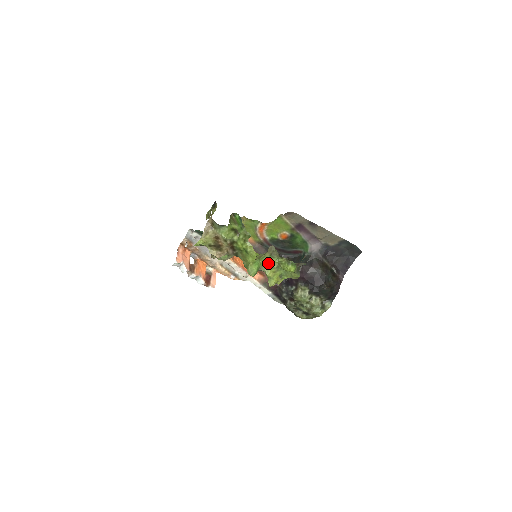
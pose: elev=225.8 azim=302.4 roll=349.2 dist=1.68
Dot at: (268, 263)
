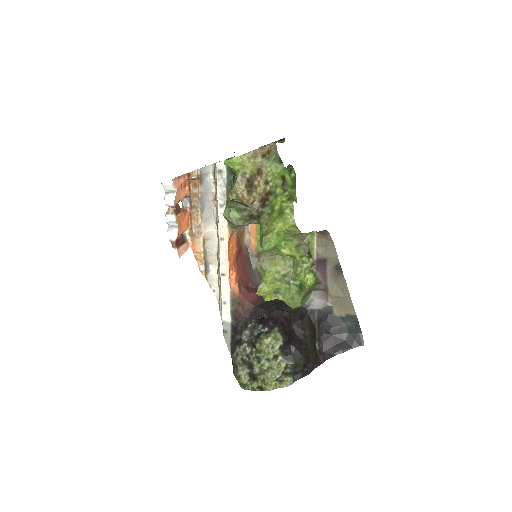
Dot at: (288, 252)
